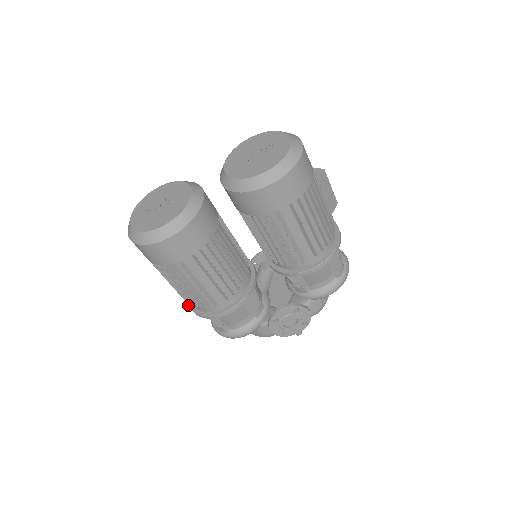
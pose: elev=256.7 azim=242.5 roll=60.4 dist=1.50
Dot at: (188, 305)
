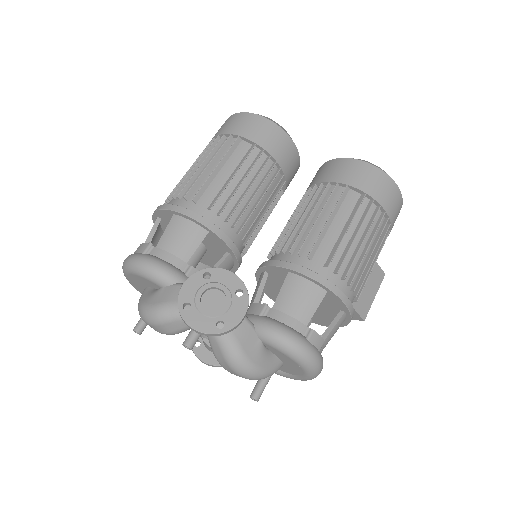
Dot at: occluded
